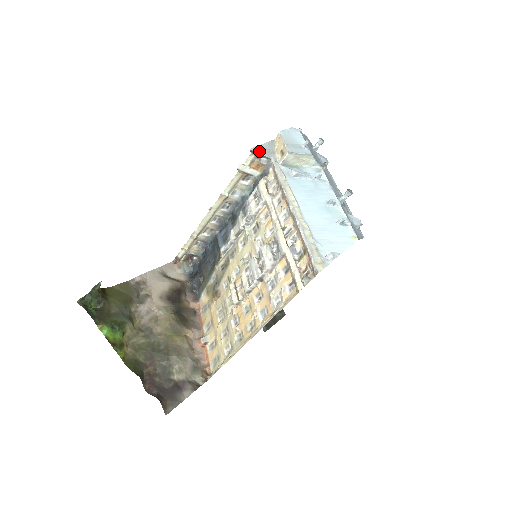
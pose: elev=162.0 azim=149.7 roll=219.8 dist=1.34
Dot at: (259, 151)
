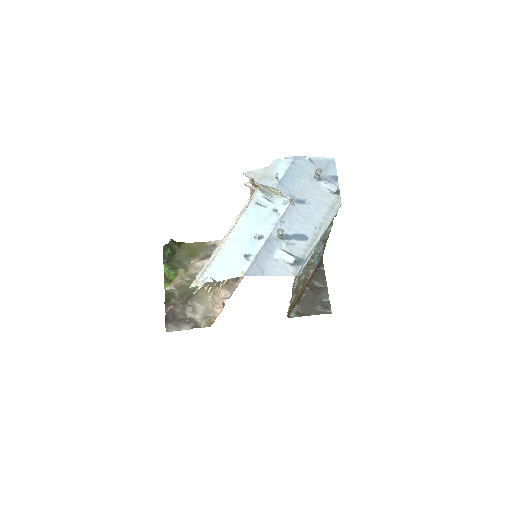
Dot at: (250, 175)
